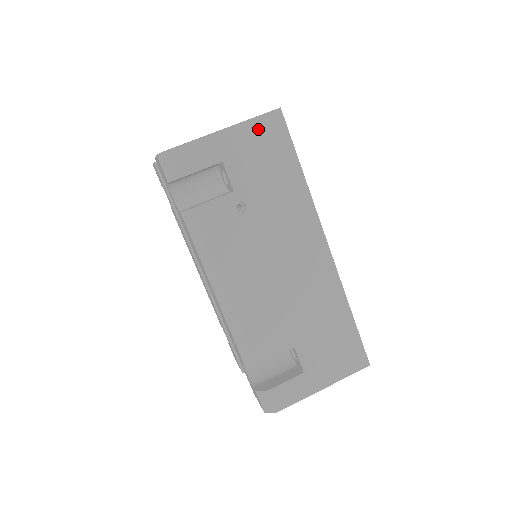
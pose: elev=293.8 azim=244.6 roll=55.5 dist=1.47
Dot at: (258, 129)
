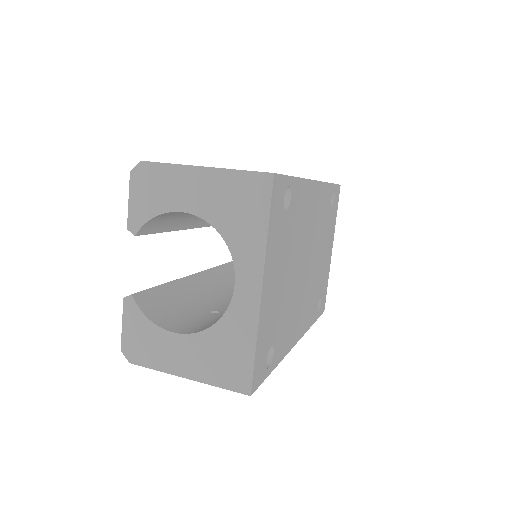
Dot at: occluded
